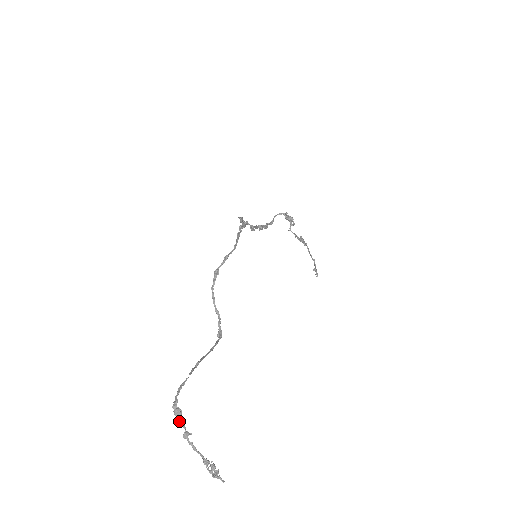
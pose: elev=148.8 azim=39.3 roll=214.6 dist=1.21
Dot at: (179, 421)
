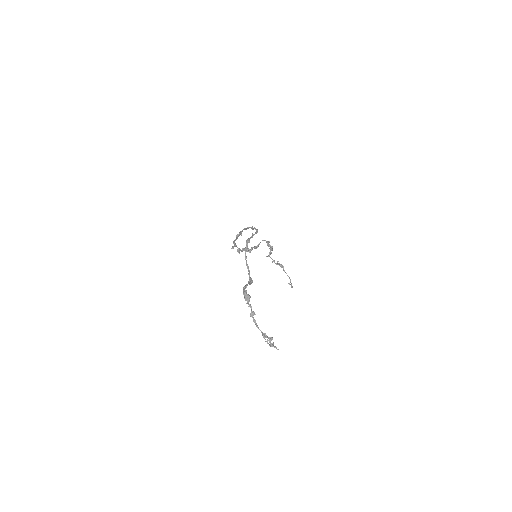
Dot at: (248, 304)
